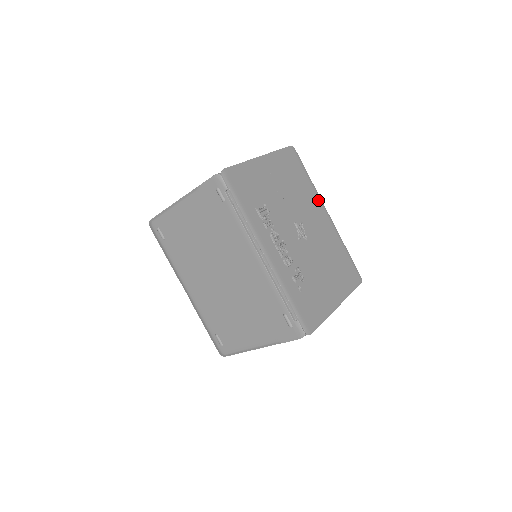
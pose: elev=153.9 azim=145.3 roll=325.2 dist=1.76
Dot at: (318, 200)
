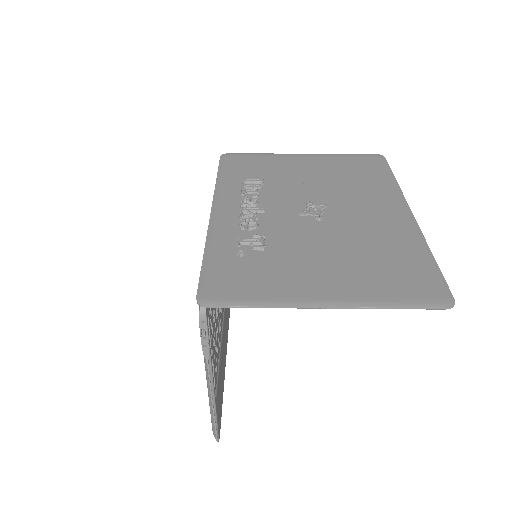
Dot at: (394, 197)
